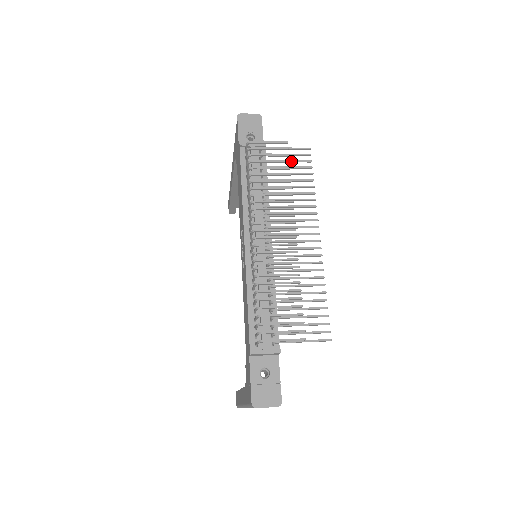
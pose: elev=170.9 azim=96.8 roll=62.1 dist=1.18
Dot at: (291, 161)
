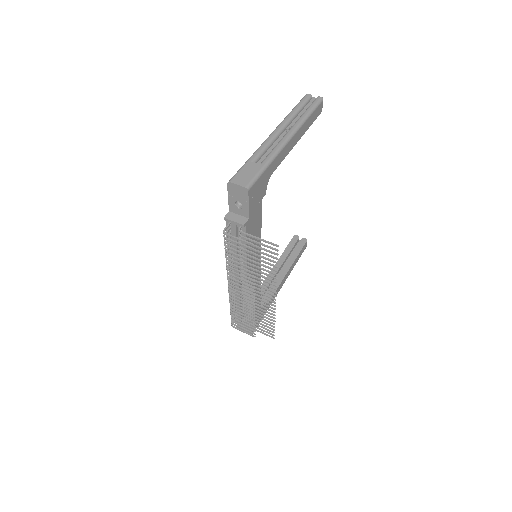
Dot at: (261, 249)
